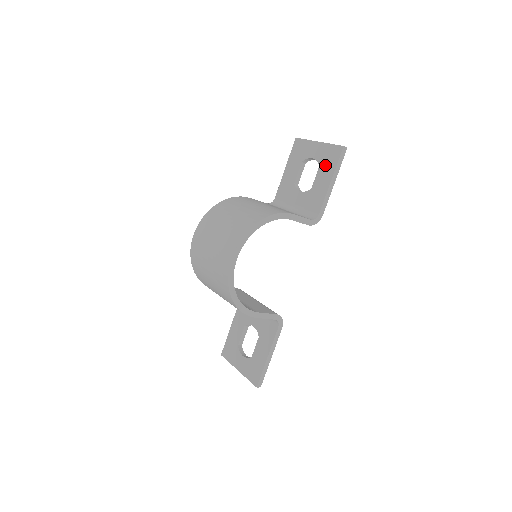
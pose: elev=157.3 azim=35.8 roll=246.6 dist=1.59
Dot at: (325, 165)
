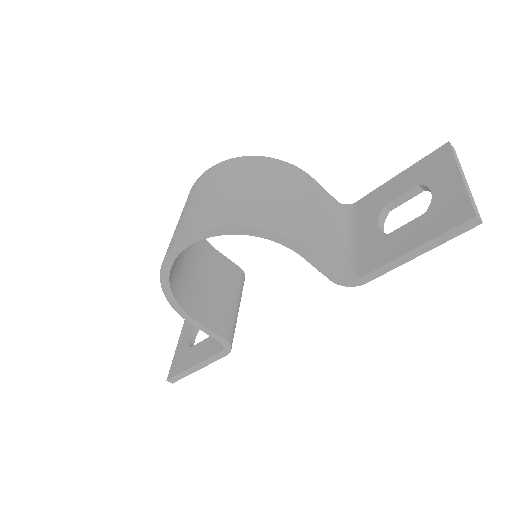
Dot at: (431, 219)
